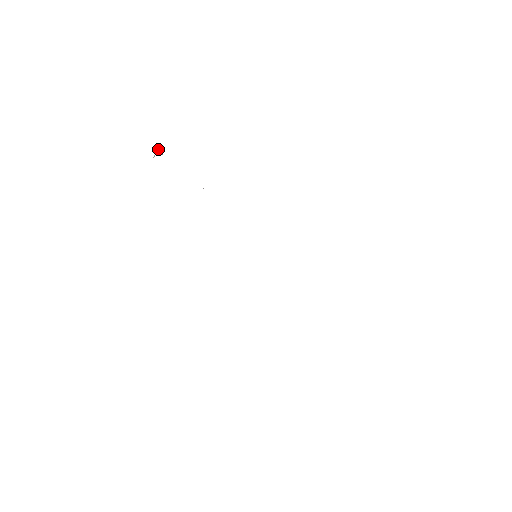
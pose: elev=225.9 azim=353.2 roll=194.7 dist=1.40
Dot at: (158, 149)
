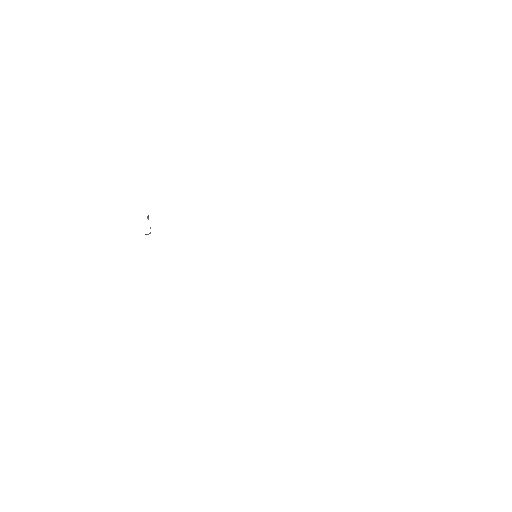
Dot at: occluded
